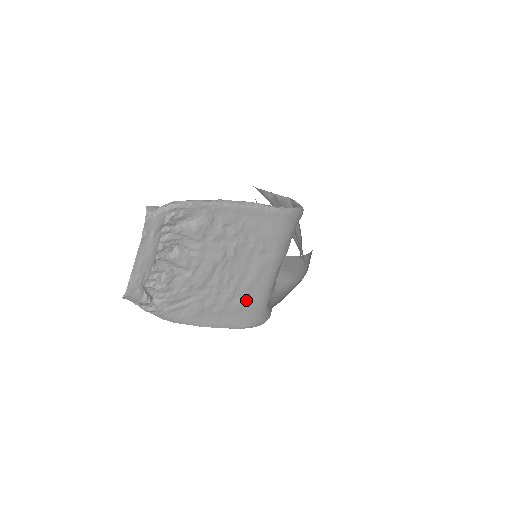
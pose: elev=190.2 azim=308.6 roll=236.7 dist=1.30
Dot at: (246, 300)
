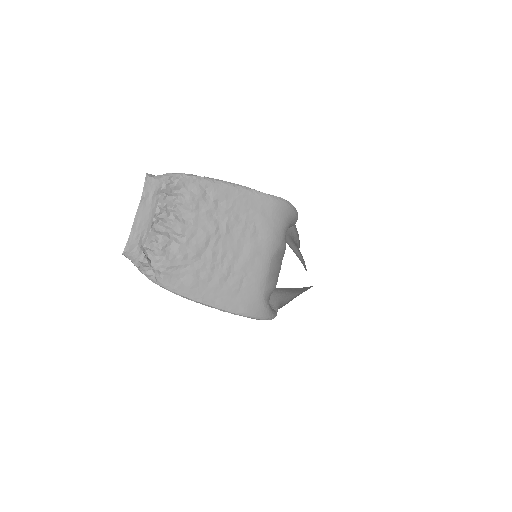
Dot at: (241, 282)
